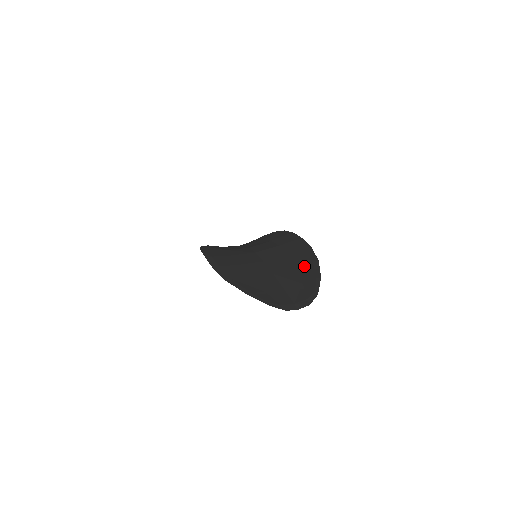
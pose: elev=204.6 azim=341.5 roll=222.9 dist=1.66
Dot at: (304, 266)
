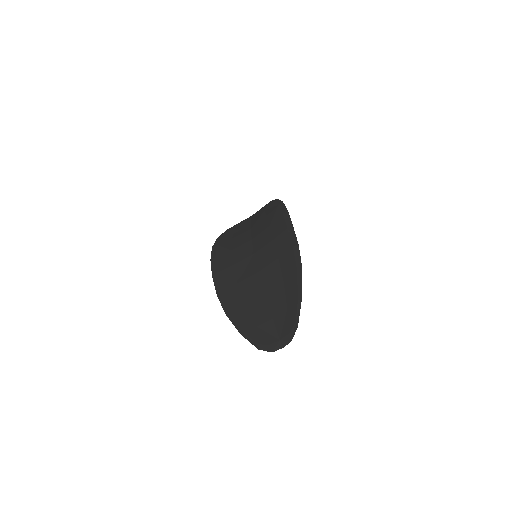
Dot at: (290, 279)
